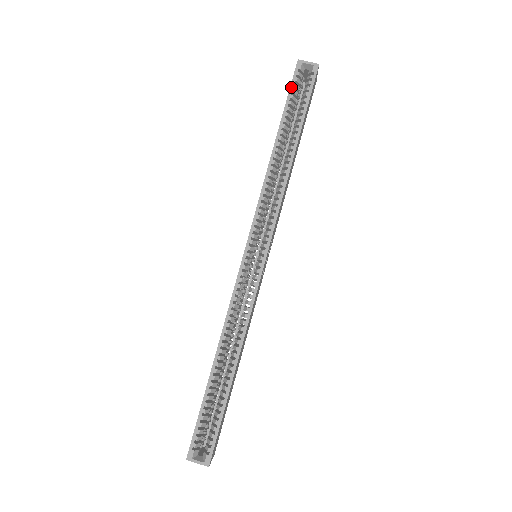
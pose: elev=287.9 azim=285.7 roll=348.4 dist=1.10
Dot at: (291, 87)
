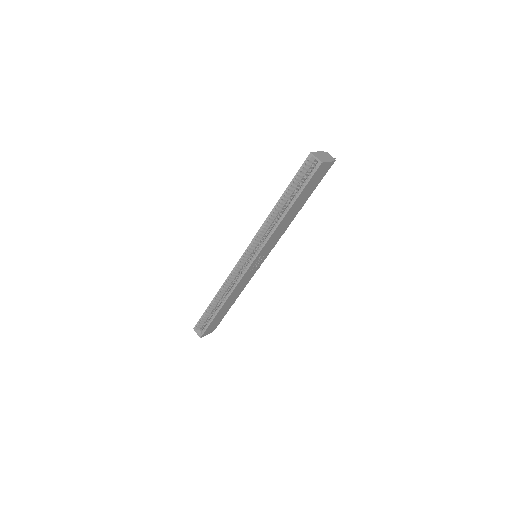
Dot at: (299, 170)
